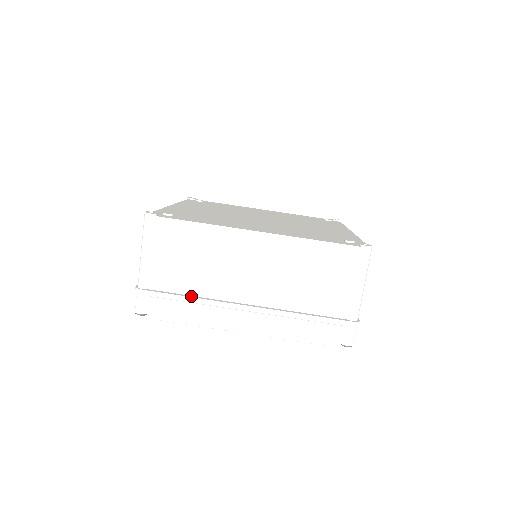
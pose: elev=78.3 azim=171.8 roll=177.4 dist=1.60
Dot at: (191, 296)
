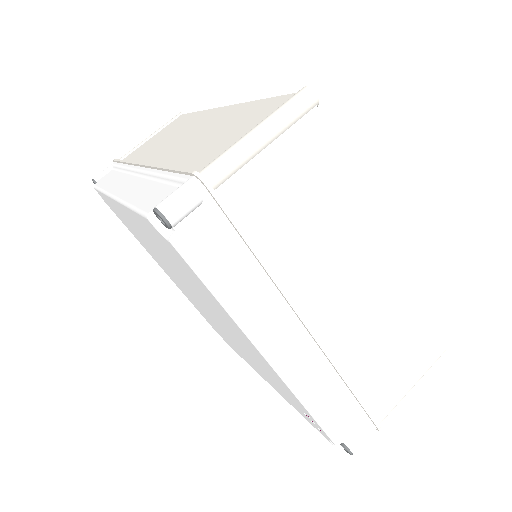
Dot at: occluded
